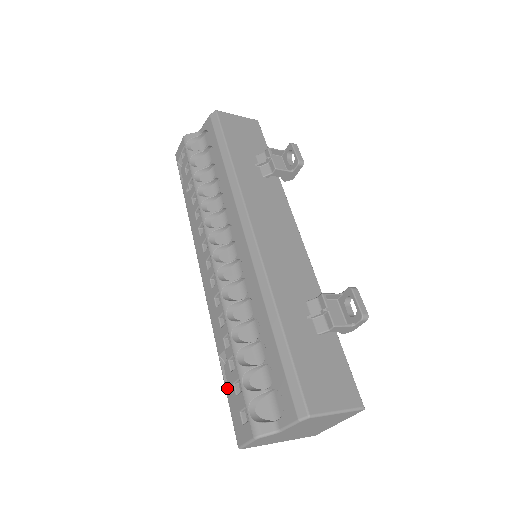
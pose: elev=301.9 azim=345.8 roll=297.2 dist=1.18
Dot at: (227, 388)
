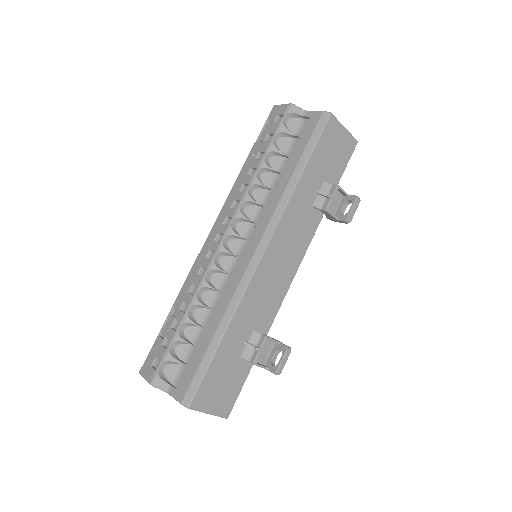
Dot at: (161, 331)
